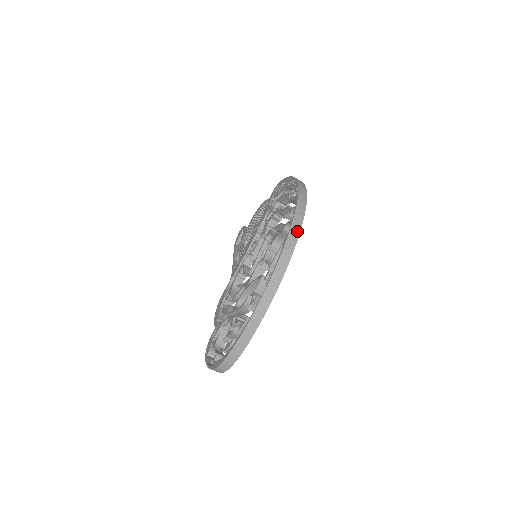
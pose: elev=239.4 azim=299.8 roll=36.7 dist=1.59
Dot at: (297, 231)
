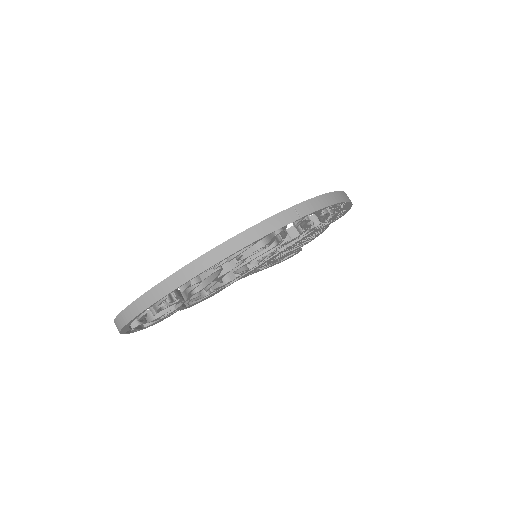
Dot at: (273, 227)
